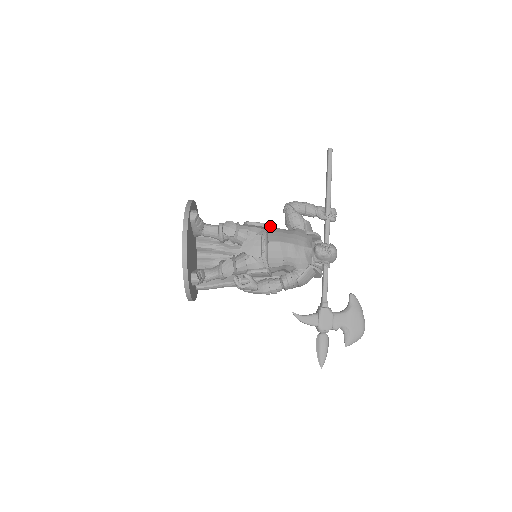
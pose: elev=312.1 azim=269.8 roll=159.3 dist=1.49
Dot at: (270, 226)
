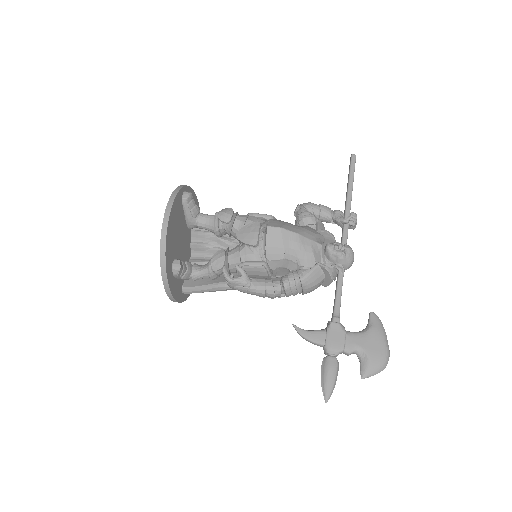
Dot at: occluded
